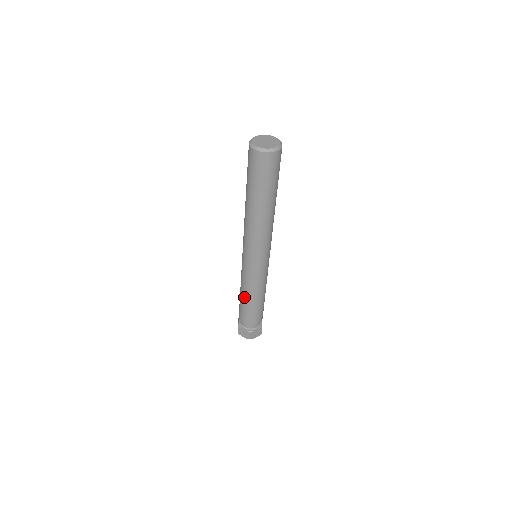
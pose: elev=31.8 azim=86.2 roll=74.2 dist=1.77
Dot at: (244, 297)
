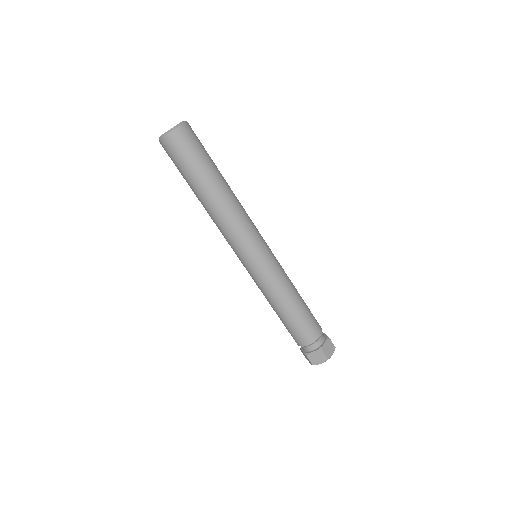
Dot at: occluded
